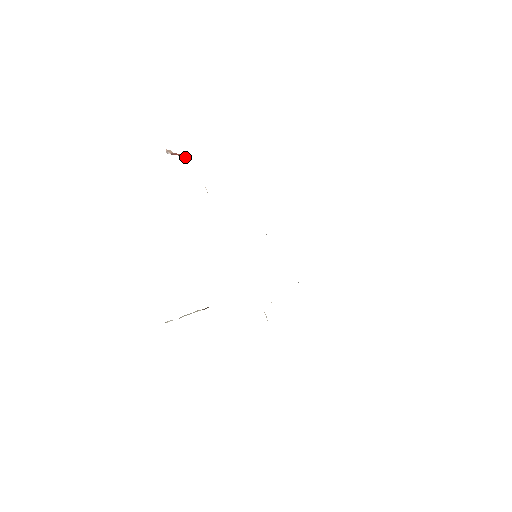
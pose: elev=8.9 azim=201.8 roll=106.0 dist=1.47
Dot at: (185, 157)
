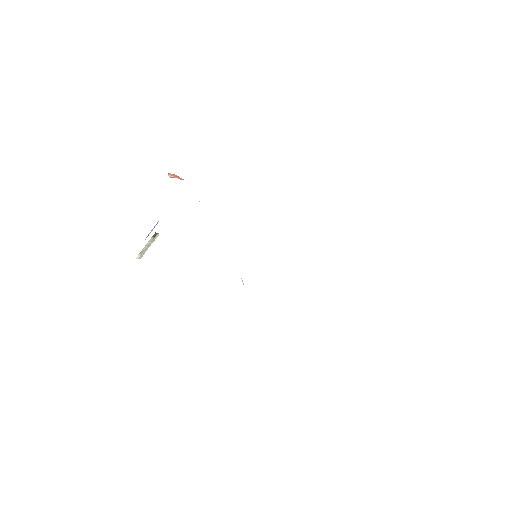
Dot at: occluded
